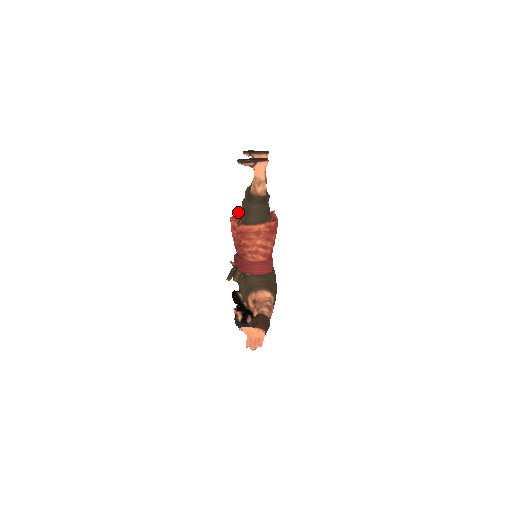
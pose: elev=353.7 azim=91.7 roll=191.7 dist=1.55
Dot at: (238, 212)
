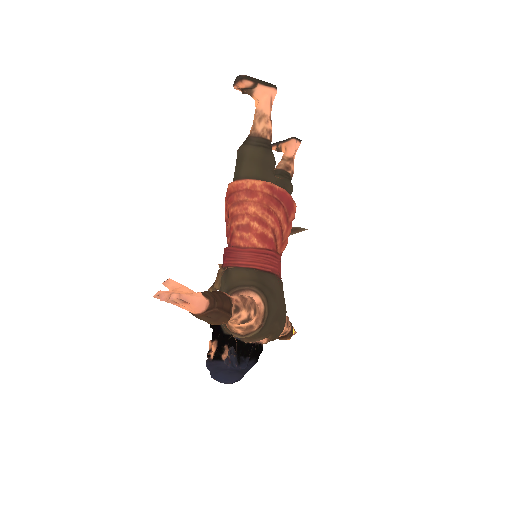
Dot at: occluded
